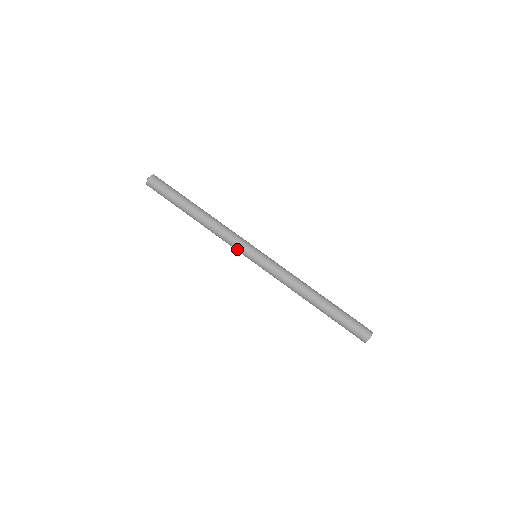
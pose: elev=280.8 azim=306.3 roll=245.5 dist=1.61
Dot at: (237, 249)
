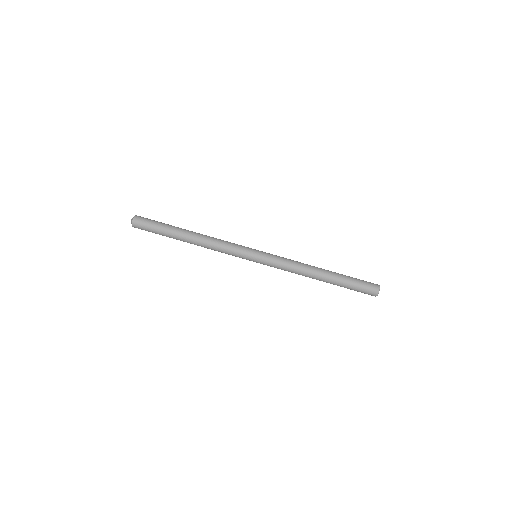
Dot at: (238, 254)
